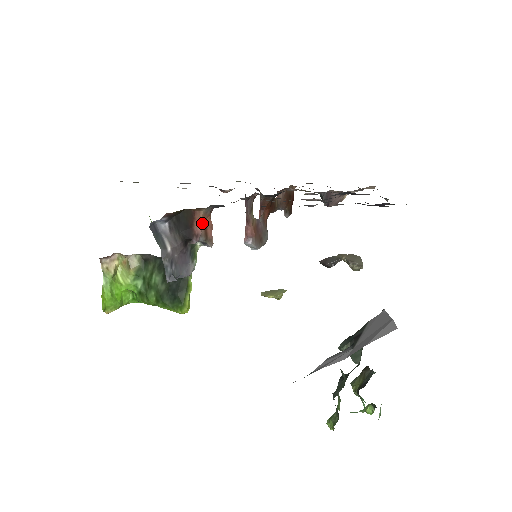
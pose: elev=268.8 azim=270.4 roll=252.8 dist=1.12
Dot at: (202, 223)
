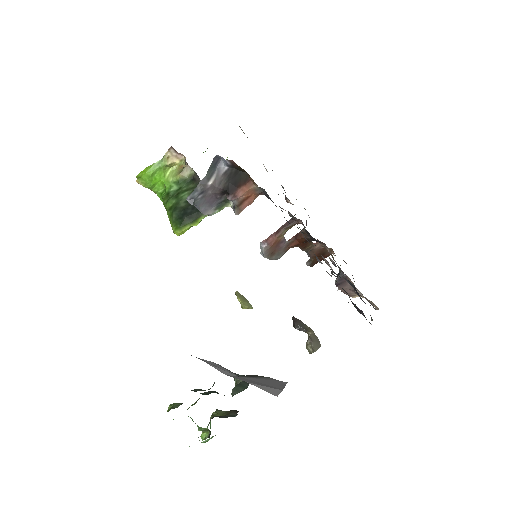
Dot at: (247, 193)
